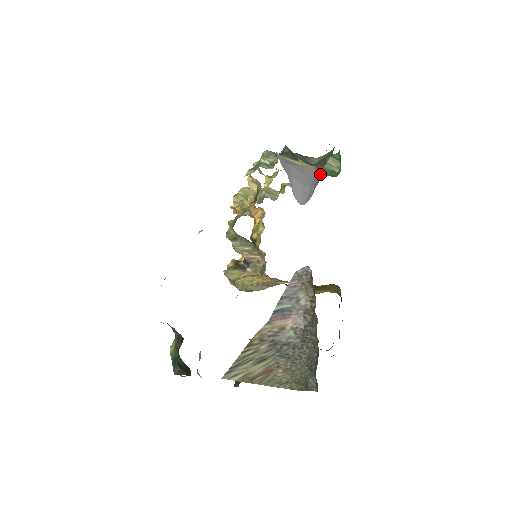
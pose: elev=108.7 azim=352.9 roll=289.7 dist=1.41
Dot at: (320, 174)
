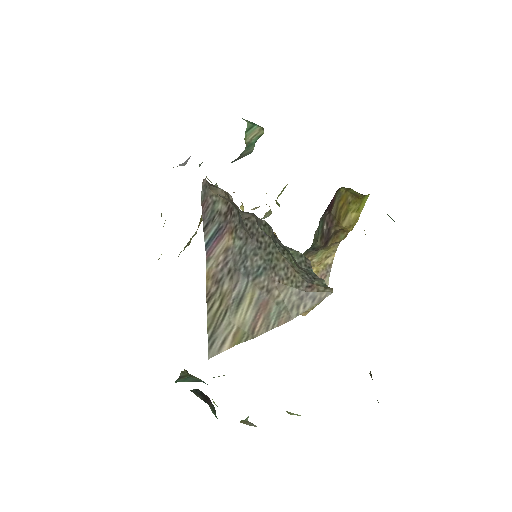
Dot at: occluded
